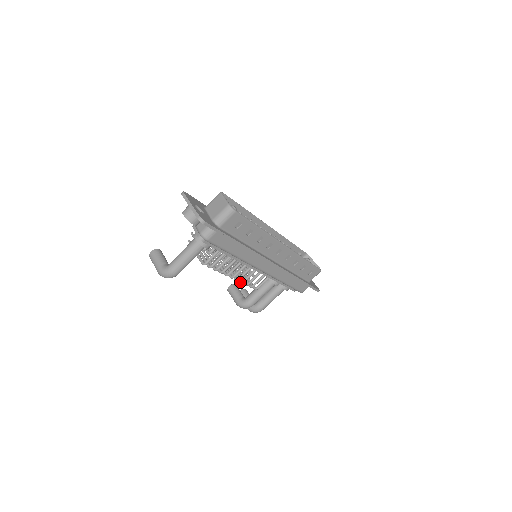
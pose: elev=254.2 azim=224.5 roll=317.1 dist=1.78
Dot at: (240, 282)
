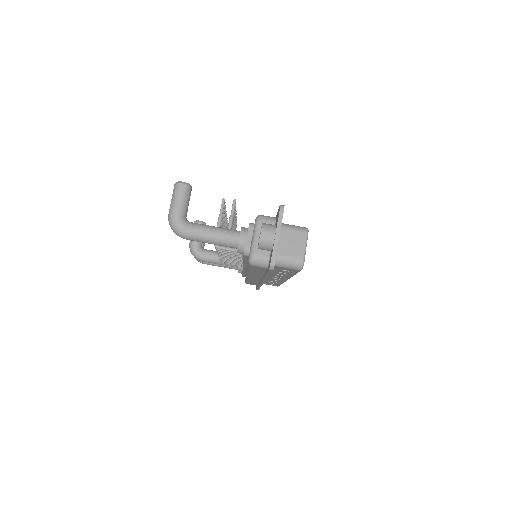
Dot at: occluded
